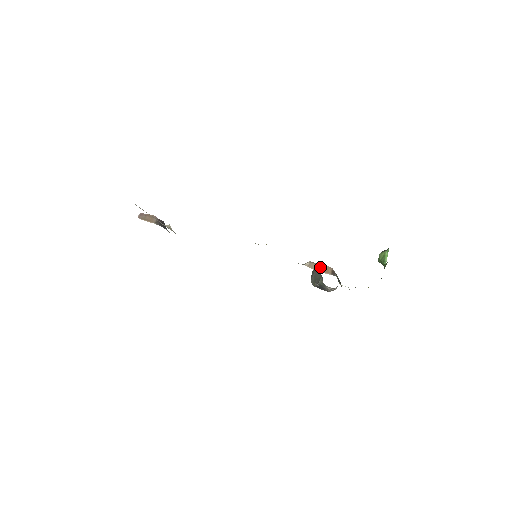
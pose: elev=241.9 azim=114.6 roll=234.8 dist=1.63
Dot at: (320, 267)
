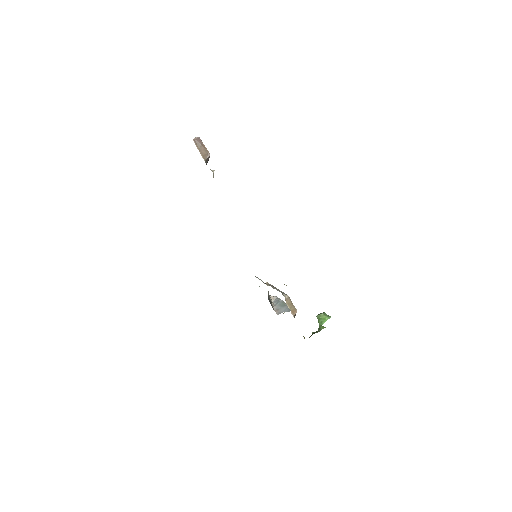
Dot at: (292, 306)
